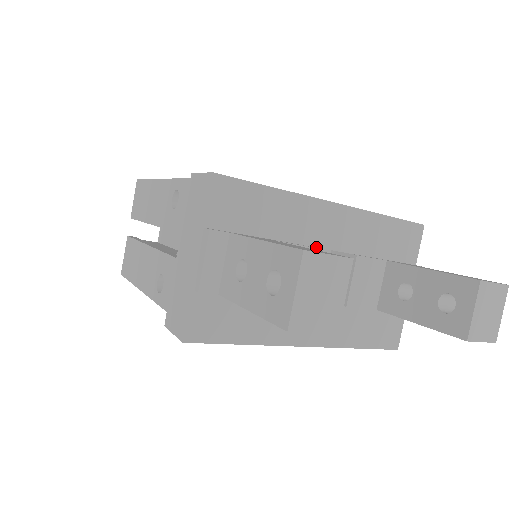
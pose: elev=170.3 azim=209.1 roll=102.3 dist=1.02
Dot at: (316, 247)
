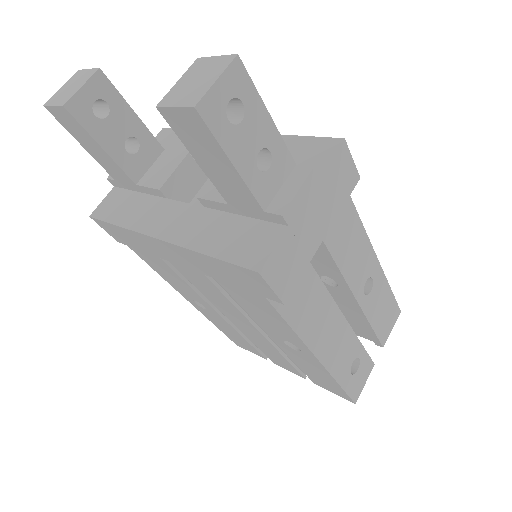
Dot at: occluded
